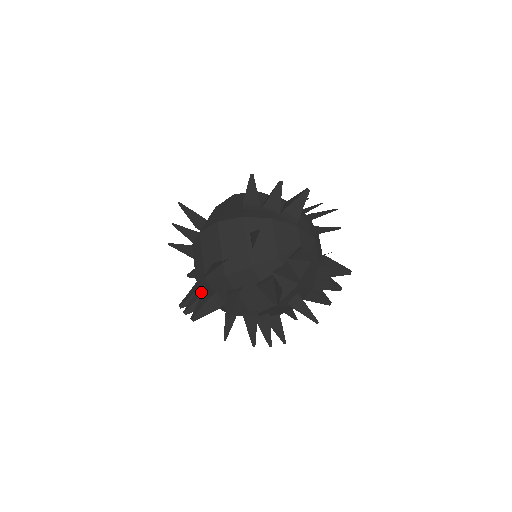
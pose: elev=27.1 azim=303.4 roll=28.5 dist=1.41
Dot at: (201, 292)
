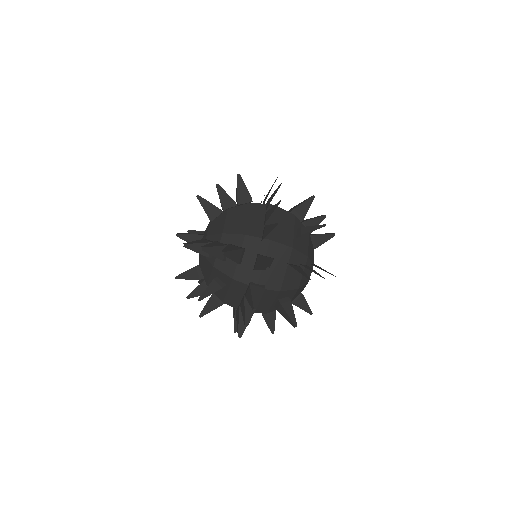
Dot at: (223, 244)
